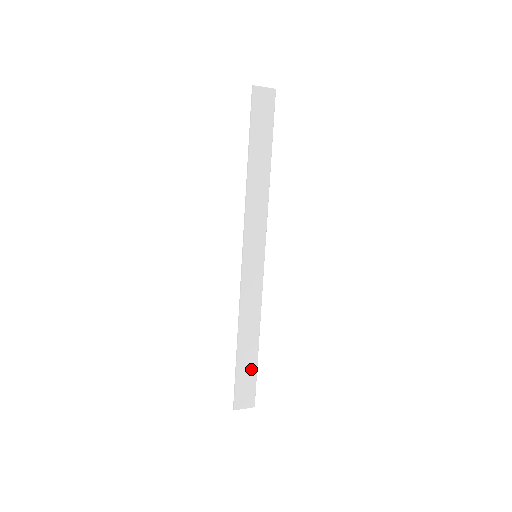
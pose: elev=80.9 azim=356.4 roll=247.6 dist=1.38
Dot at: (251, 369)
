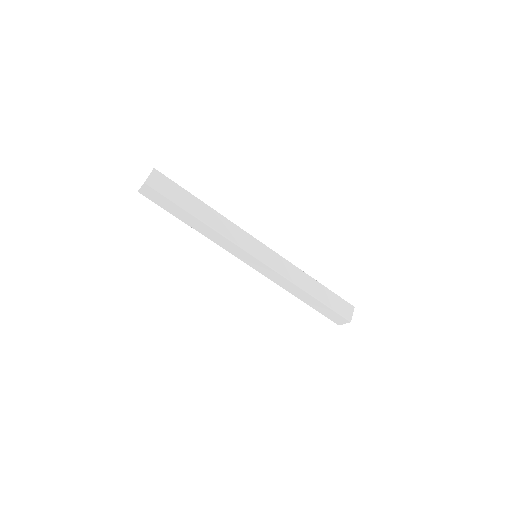
Dot at: (324, 307)
